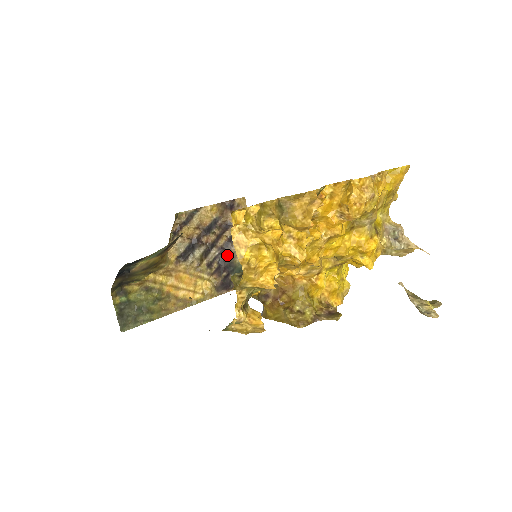
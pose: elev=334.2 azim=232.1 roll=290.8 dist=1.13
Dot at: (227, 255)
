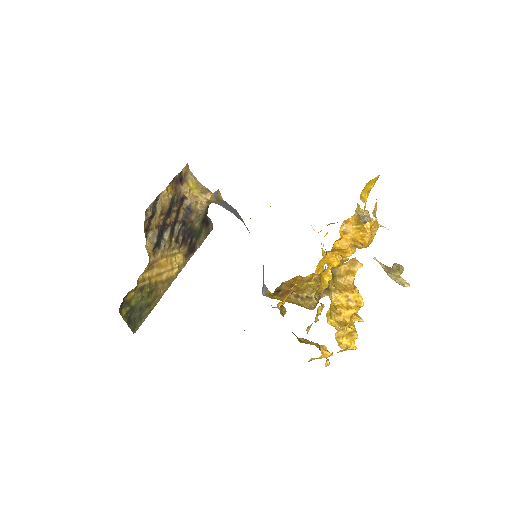
Dot at: (188, 225)
